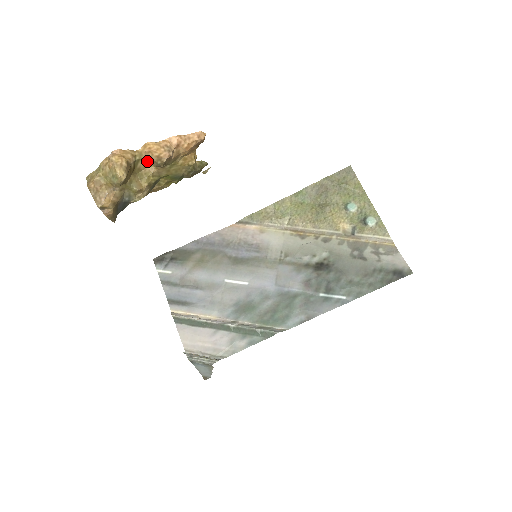
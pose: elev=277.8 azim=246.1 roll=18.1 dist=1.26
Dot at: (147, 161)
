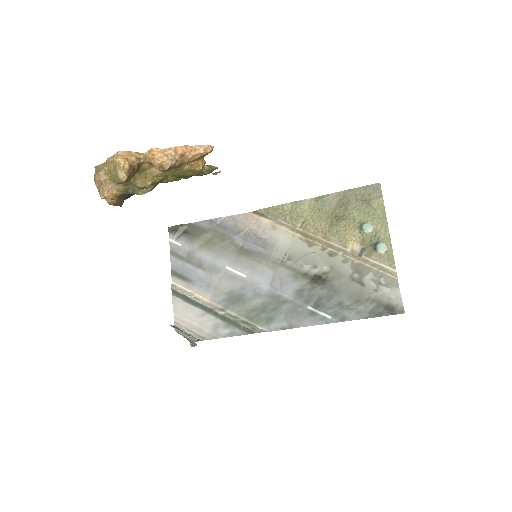
Dot at: (151, 164)
